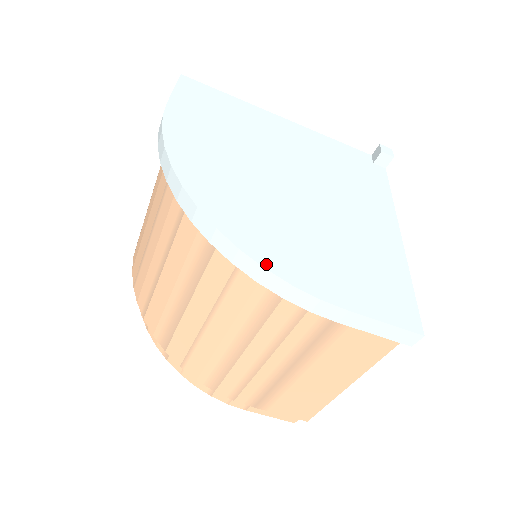
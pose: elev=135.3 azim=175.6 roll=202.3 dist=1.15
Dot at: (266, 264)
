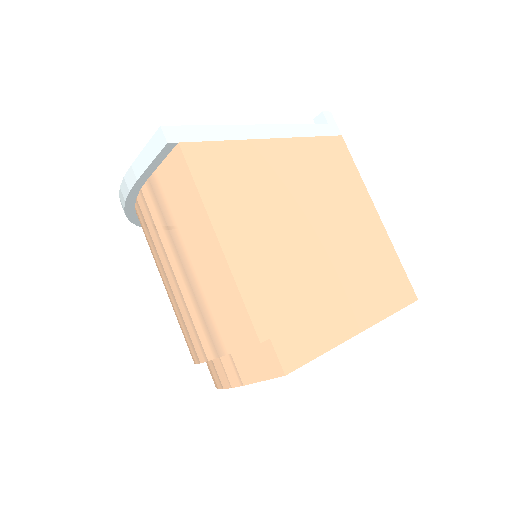
Dot at: occluded
